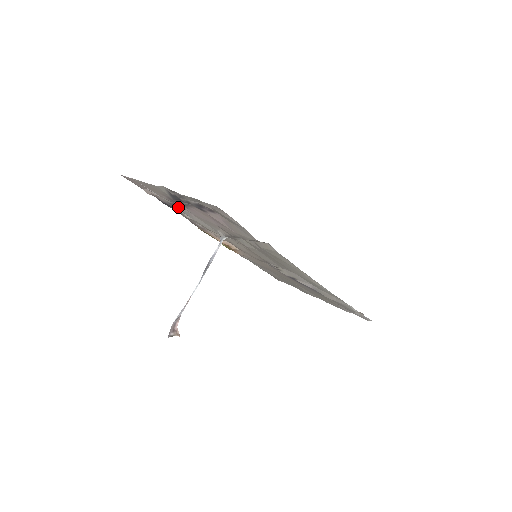
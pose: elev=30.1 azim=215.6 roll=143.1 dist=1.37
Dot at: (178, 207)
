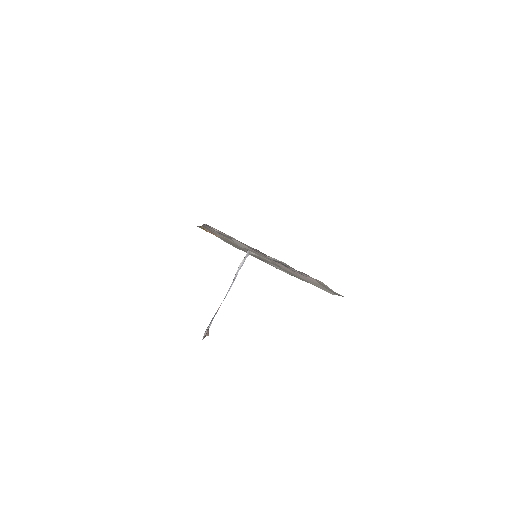
Dot at: (234, 240)
